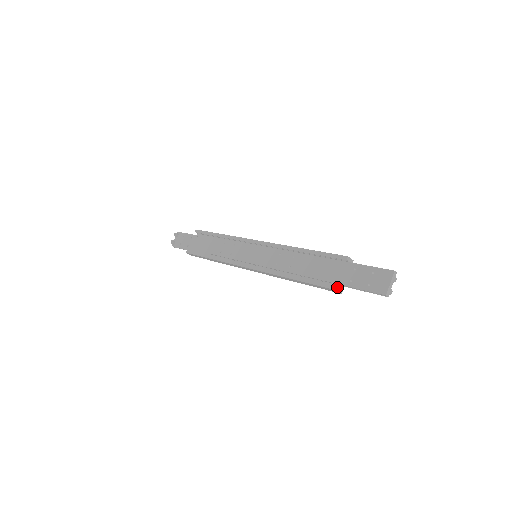
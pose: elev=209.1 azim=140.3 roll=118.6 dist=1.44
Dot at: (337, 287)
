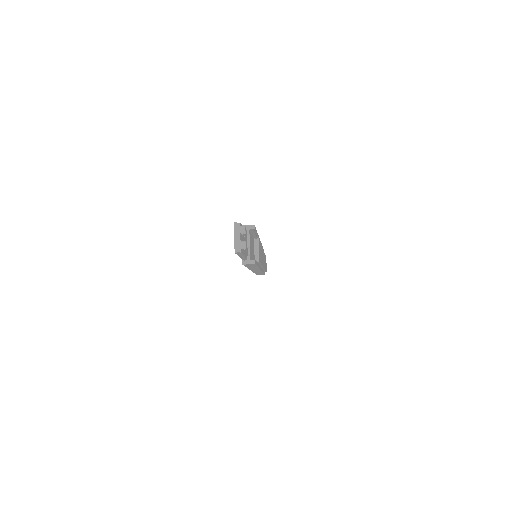
Dot at: (243, 261)
